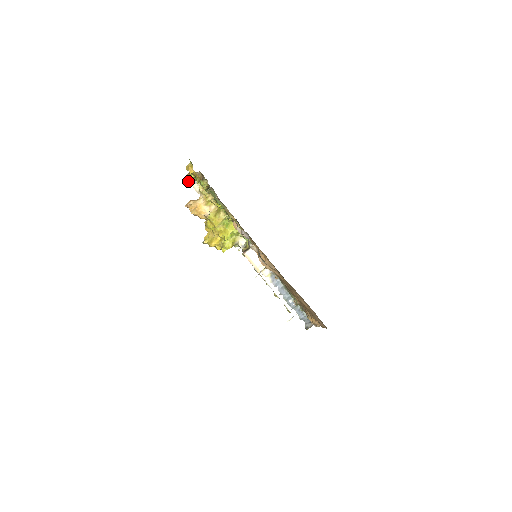
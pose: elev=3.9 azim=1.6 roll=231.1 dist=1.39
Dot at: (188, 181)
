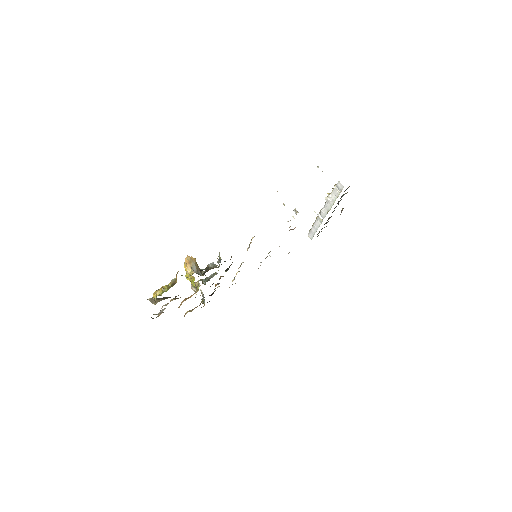
Dot at: occluded
